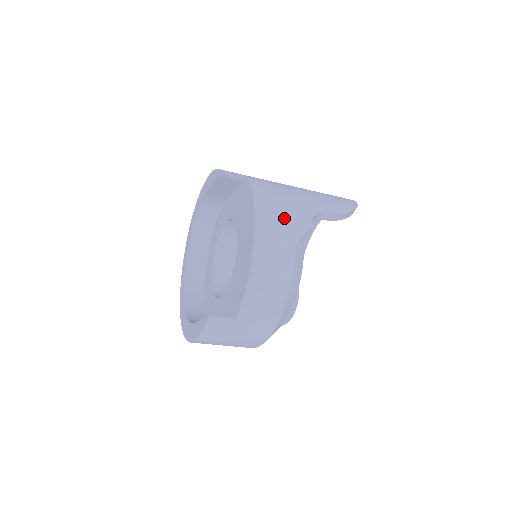
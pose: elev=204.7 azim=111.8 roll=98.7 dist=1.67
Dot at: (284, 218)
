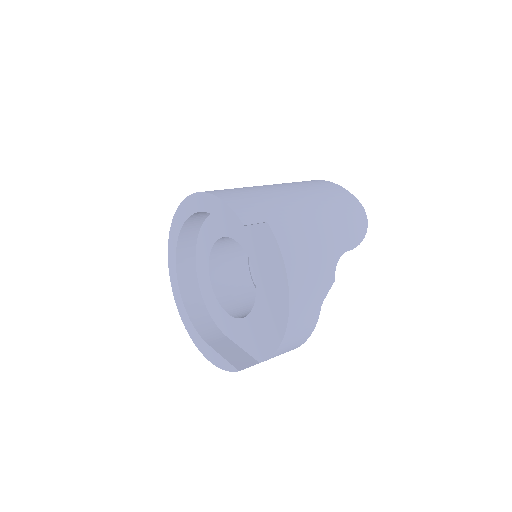
Dot at: (313, 283)
